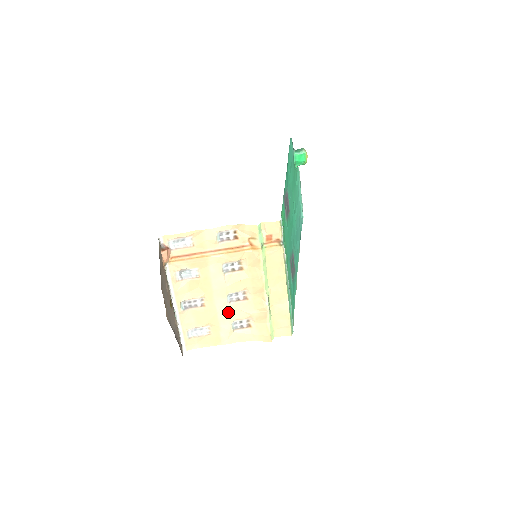
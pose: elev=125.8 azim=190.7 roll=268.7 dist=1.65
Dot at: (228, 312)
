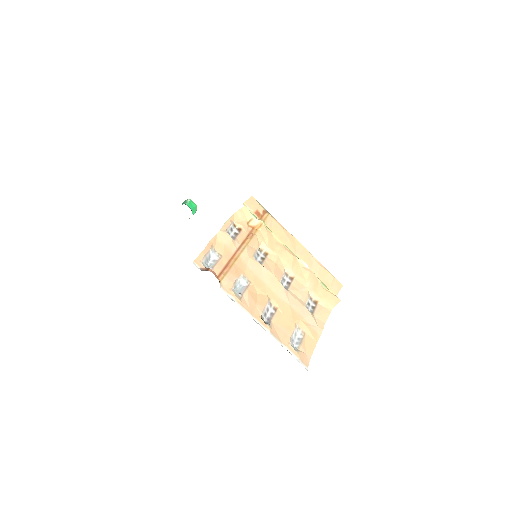
Dot at: (295, 299)
